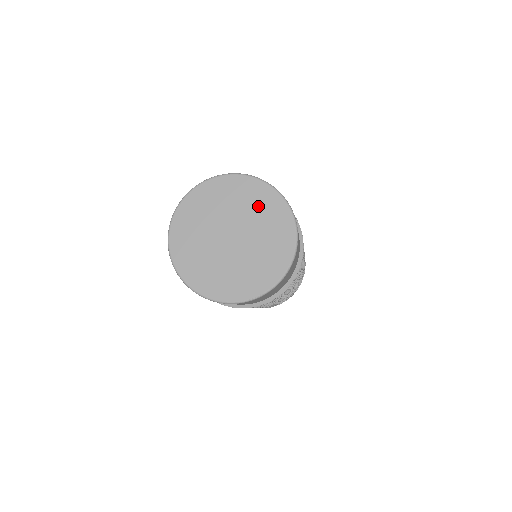
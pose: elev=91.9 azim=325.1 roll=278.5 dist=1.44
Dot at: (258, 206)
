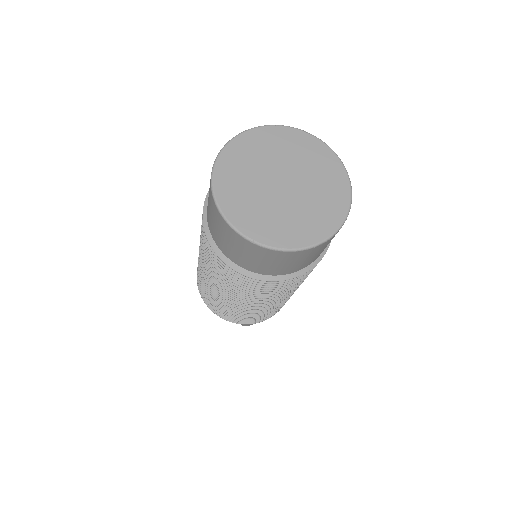
Dot at: (326, 181)
